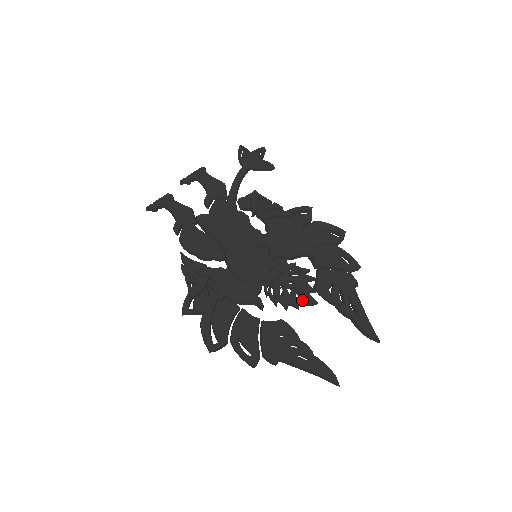
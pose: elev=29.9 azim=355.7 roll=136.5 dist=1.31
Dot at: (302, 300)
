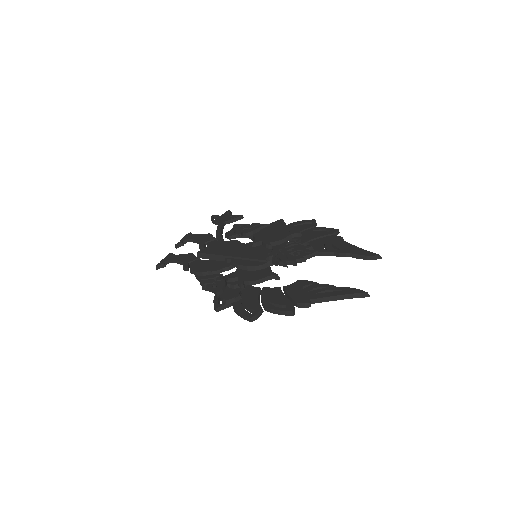
Dot at: (305, 254)
